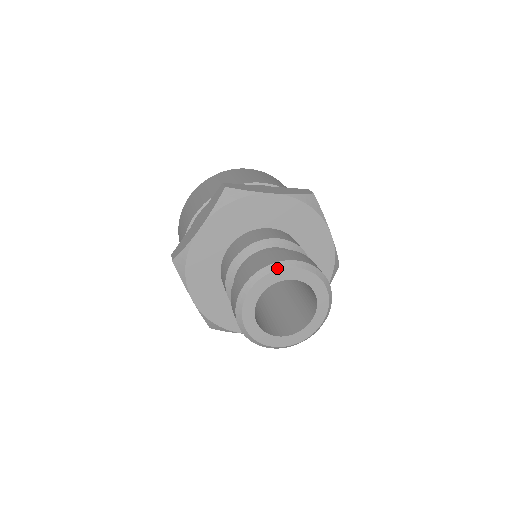
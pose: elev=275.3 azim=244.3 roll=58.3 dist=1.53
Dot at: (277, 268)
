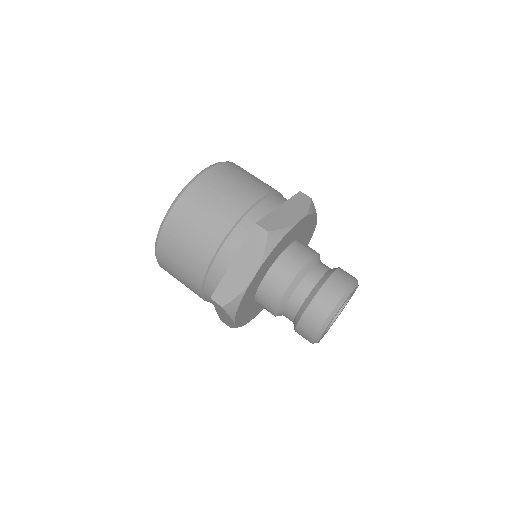
Dot at: (346, 298)
